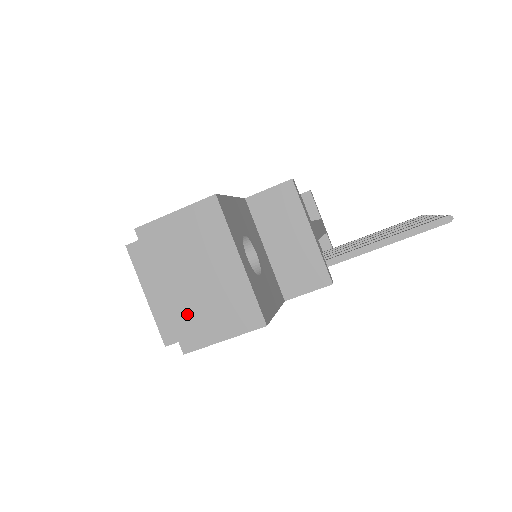
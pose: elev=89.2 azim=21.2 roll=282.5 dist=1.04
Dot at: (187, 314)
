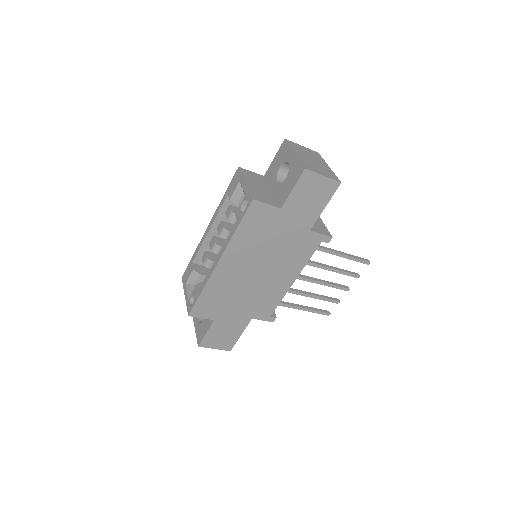
Dot at: (307, 163)
